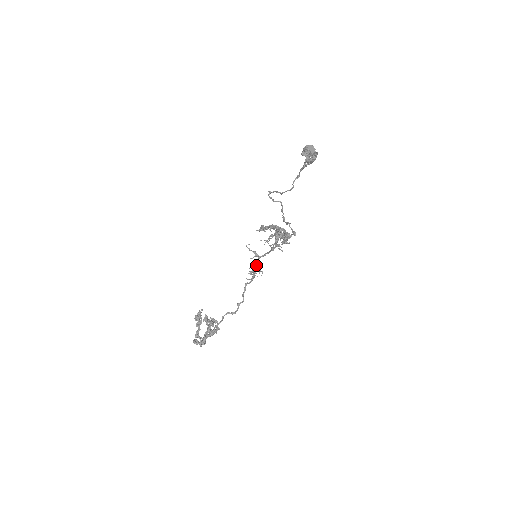
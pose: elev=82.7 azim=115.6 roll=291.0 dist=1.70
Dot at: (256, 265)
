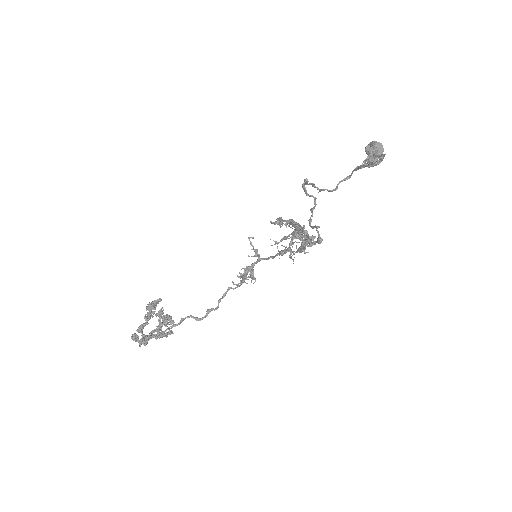
Dot at: (251, 268)
